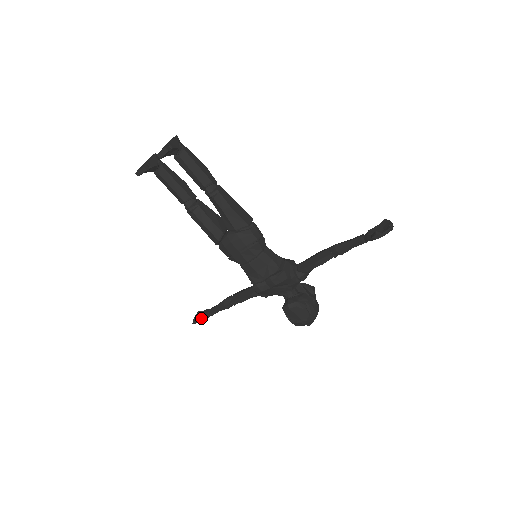
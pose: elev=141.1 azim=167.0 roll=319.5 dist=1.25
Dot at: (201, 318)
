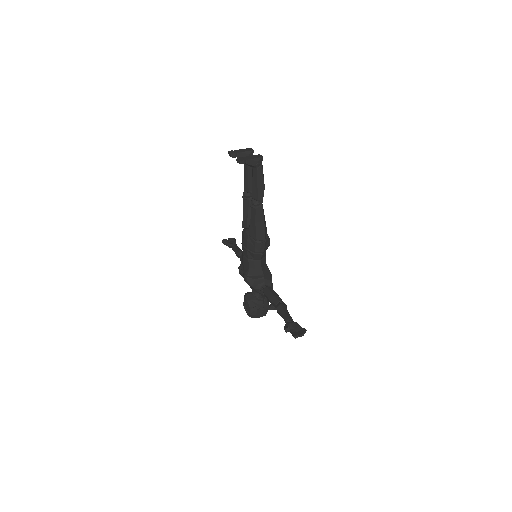
Dot at: (226, 243)
